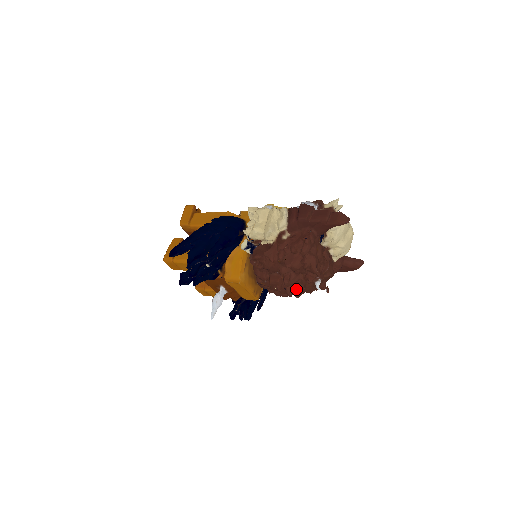
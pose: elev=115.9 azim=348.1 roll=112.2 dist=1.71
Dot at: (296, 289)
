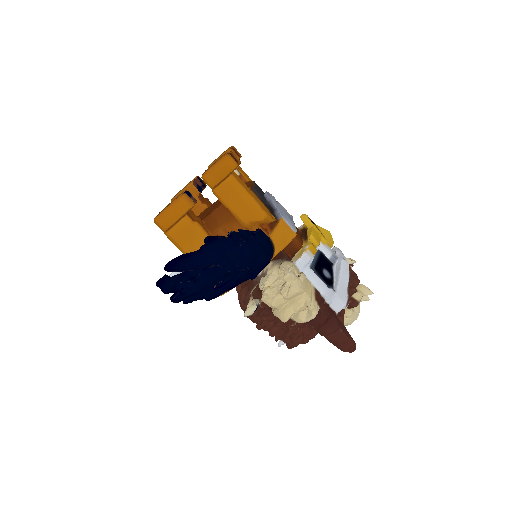
Dot at: occluded
